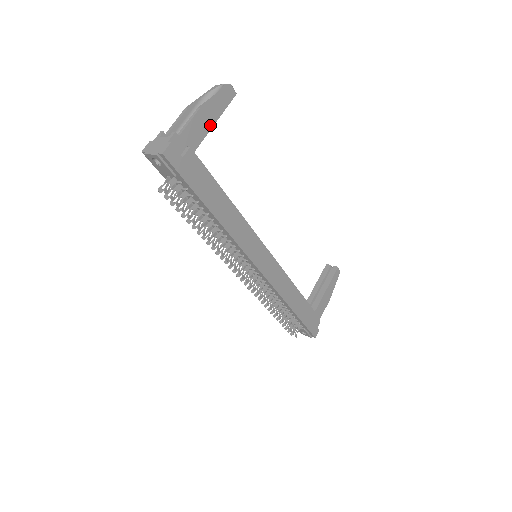
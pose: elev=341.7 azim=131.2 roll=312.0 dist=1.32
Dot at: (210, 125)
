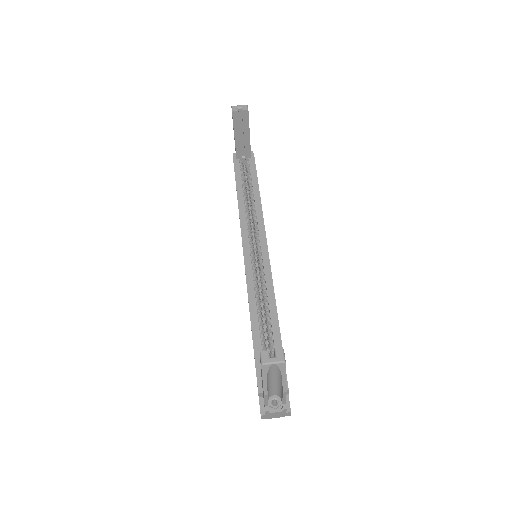
Dot at: occluded
